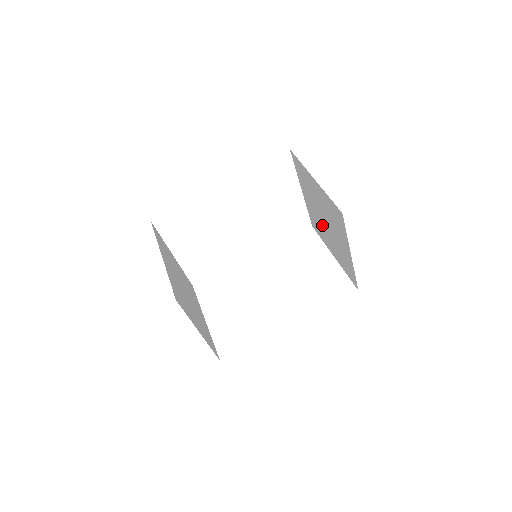
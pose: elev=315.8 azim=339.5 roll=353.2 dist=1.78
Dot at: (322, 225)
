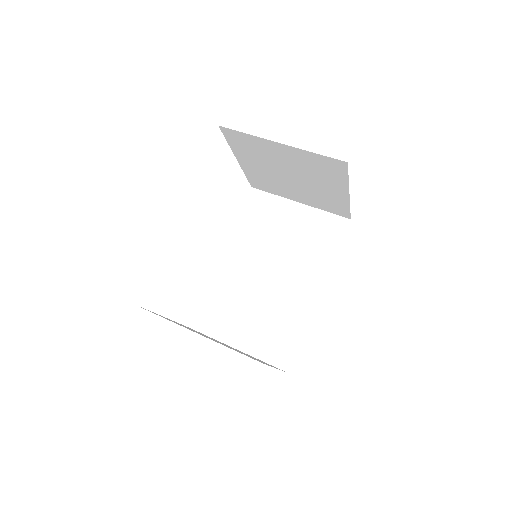
Dot at: (282, 182)
